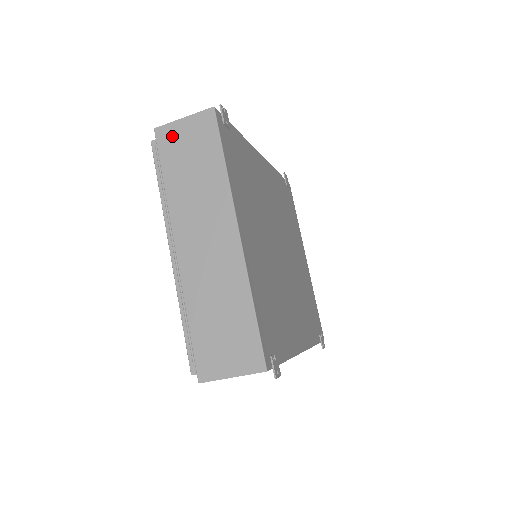
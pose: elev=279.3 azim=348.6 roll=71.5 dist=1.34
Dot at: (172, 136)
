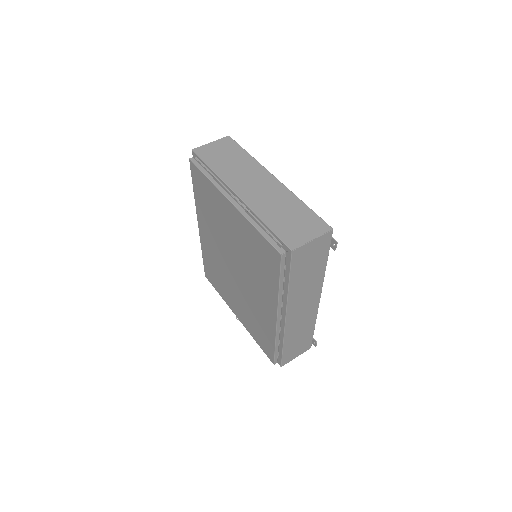
Dot at: (207, 150)
